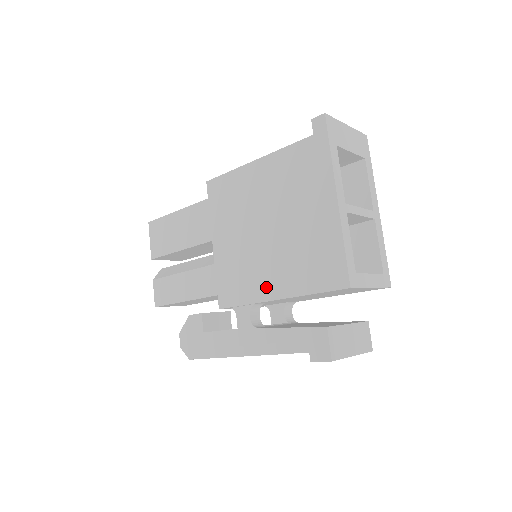
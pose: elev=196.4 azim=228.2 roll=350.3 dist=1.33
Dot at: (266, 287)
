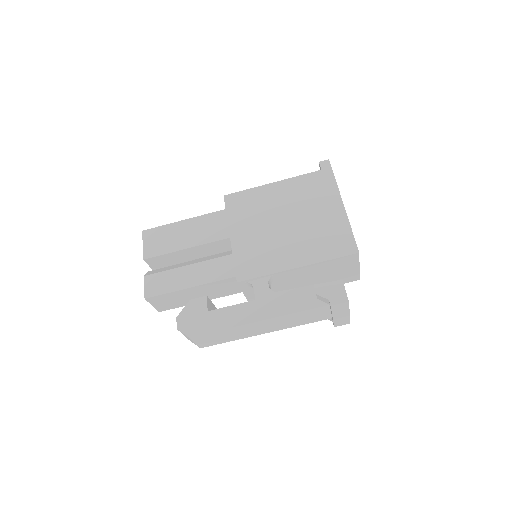
Dot at: (286, 260)
